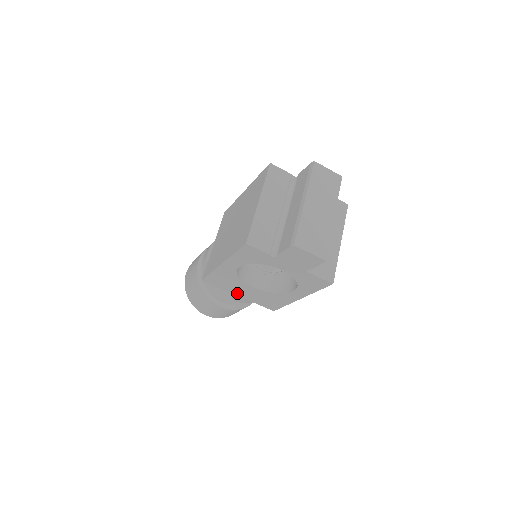
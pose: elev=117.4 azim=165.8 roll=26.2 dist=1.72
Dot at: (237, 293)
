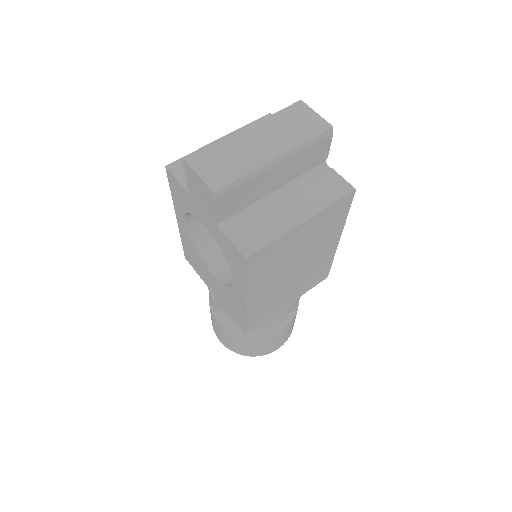
Dot at: (210, 287)
